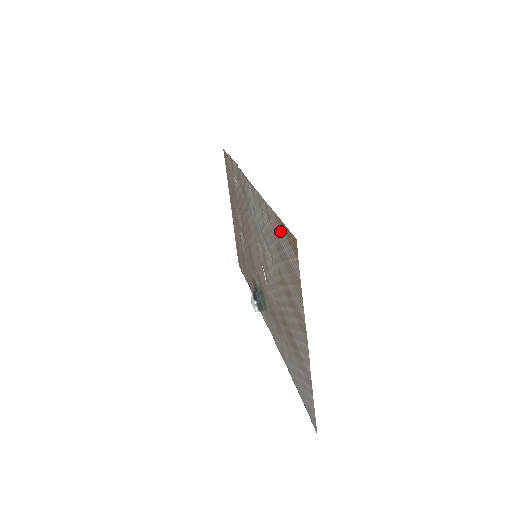
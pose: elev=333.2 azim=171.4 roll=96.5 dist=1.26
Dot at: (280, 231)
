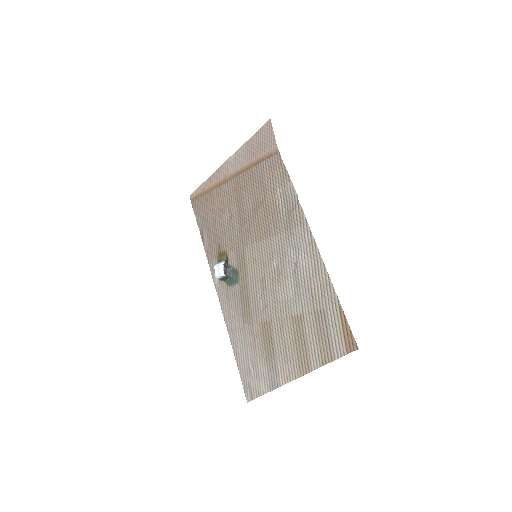
Dot at: (336, 317)
